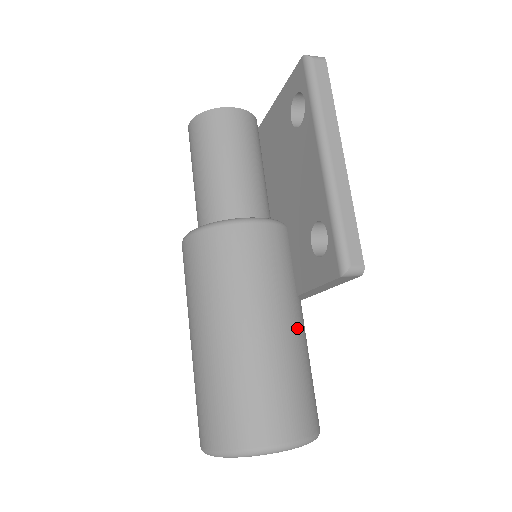
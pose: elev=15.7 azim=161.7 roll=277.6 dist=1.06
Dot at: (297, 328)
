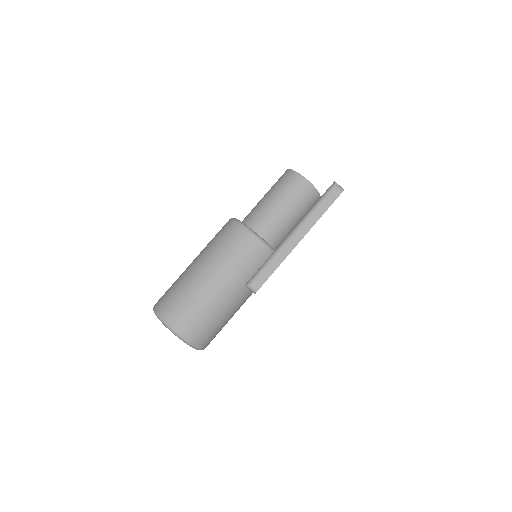
Dot at: (230, 298)
